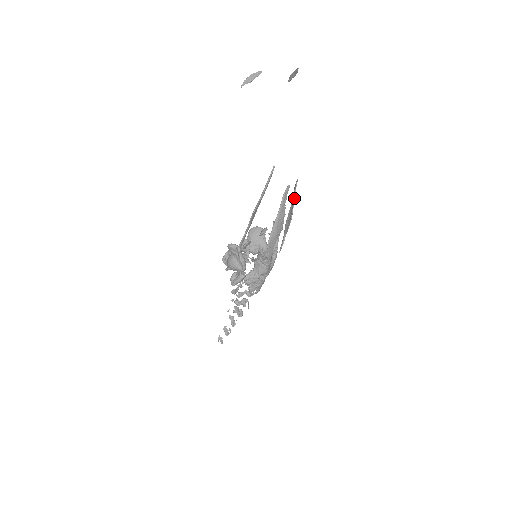
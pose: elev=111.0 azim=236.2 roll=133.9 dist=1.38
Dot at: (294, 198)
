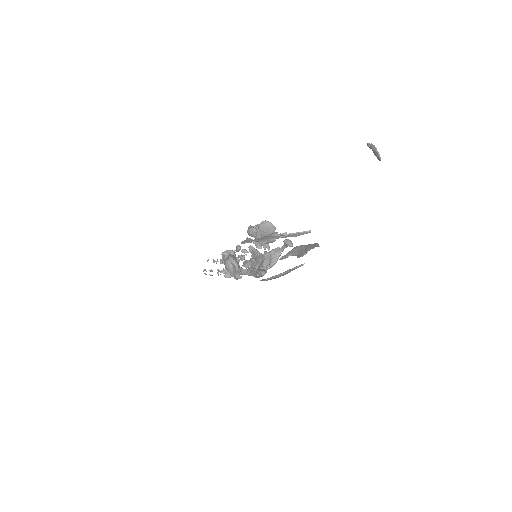
Dot at: (310, 249)
